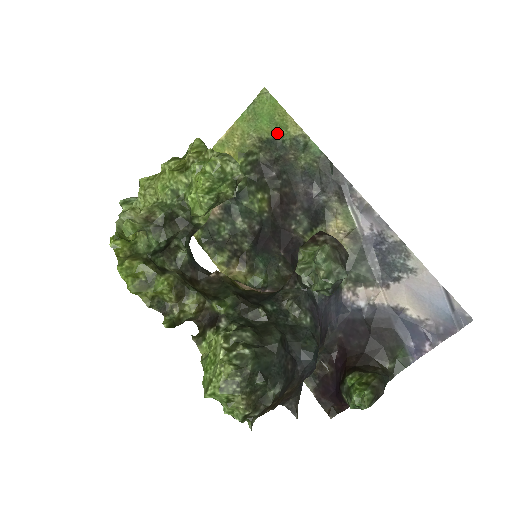
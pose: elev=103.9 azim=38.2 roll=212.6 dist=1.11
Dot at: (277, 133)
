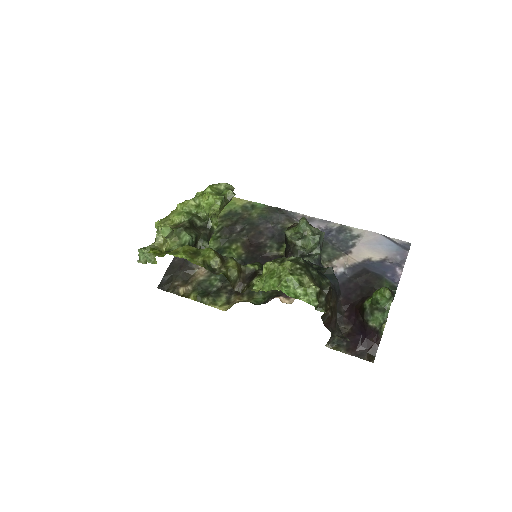
Dot at: (230, 209)
